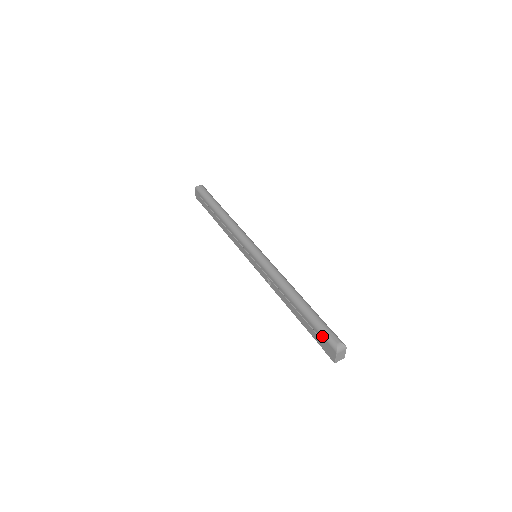
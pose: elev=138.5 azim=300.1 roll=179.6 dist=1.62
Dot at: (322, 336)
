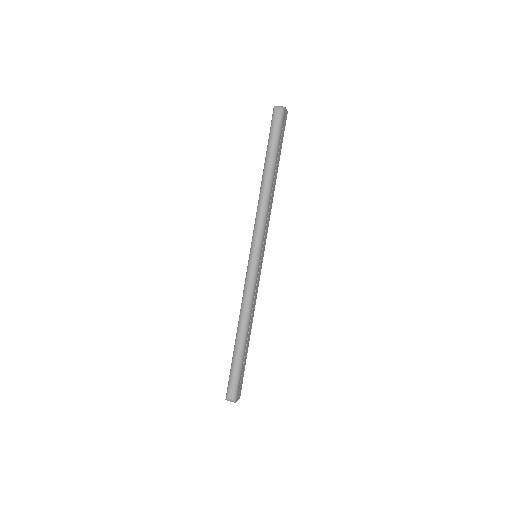
Dot at: occluded
